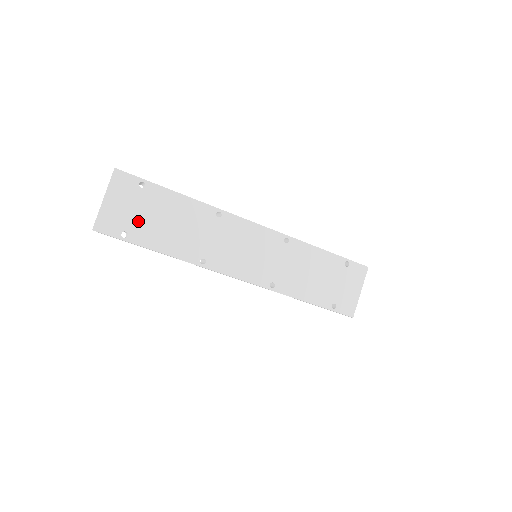
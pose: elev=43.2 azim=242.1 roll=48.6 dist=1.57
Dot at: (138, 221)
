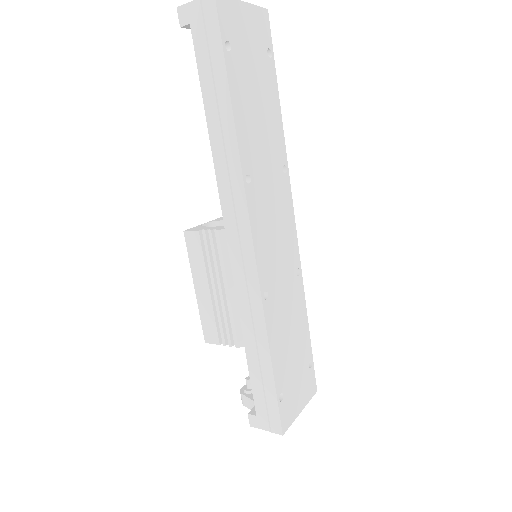
Dot at: (244, 61)
